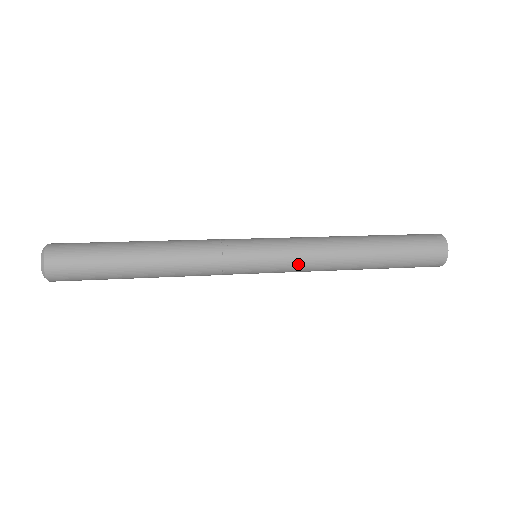
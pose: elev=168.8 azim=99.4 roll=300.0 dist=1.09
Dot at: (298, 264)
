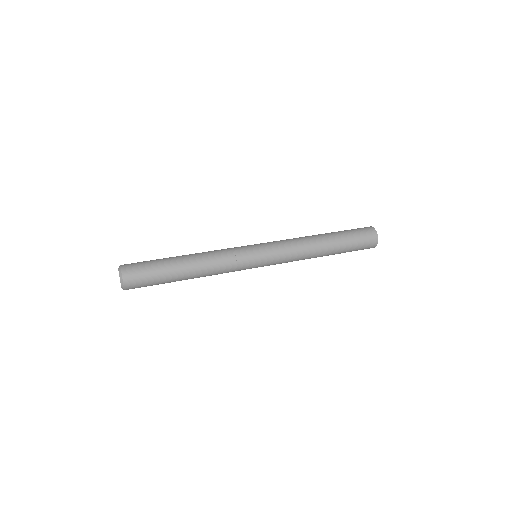
Dot at: (284, 254)
